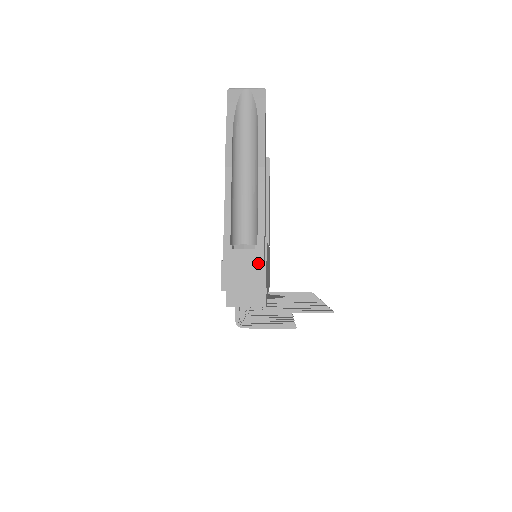
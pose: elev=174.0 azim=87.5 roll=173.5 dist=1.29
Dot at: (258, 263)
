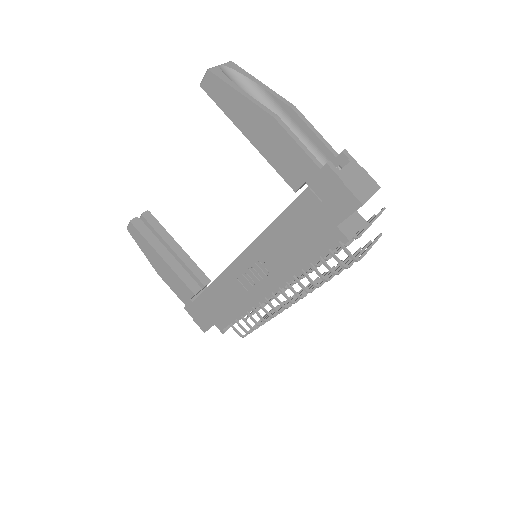
Dot at: (360, 171)
